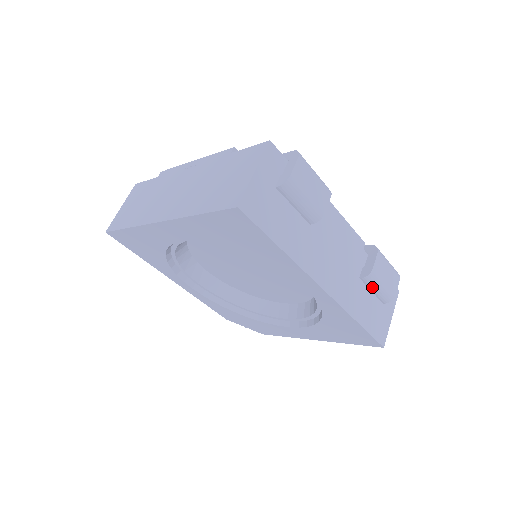
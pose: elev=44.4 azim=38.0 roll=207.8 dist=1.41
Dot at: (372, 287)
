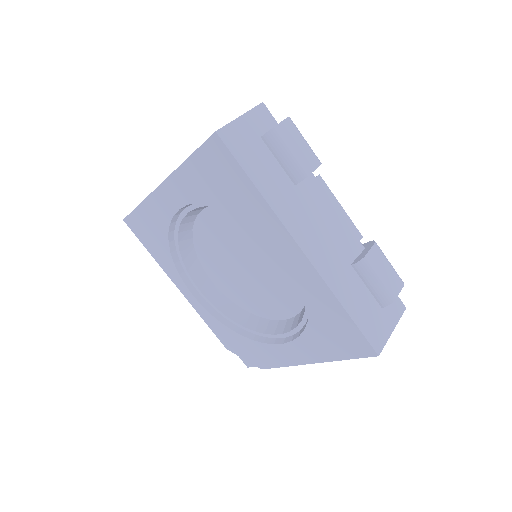
Dot at: (366, 279)
